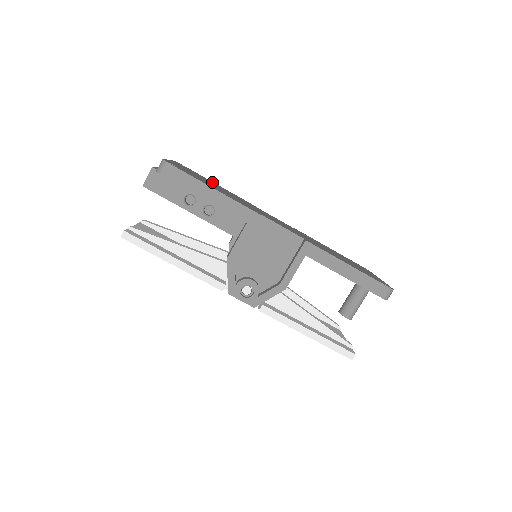
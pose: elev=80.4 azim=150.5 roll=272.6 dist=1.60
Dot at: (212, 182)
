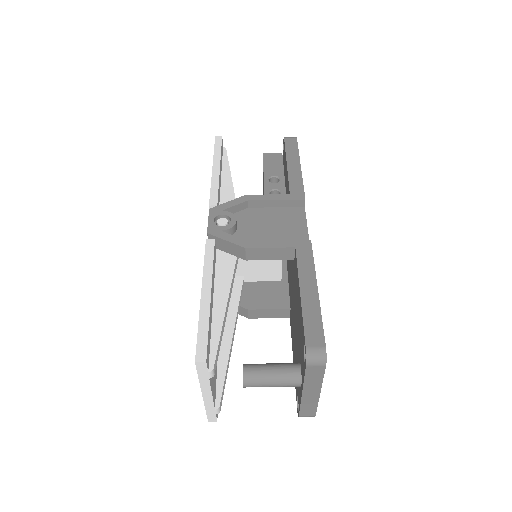
Dot at: occluded
